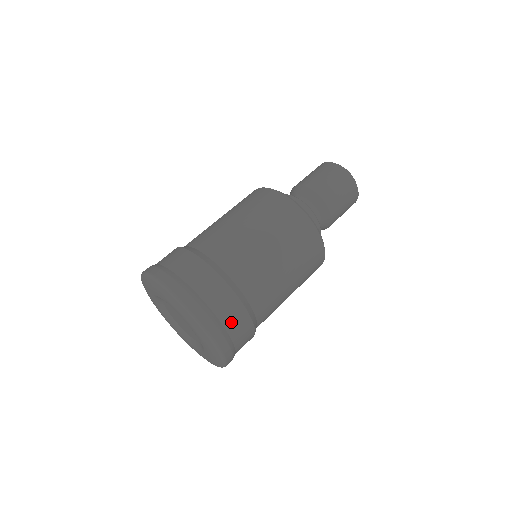
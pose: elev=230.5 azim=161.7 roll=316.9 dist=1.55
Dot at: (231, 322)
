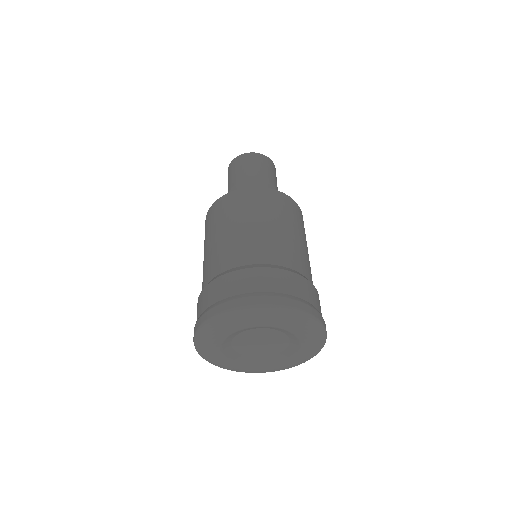
Dot at: (266, 285)
